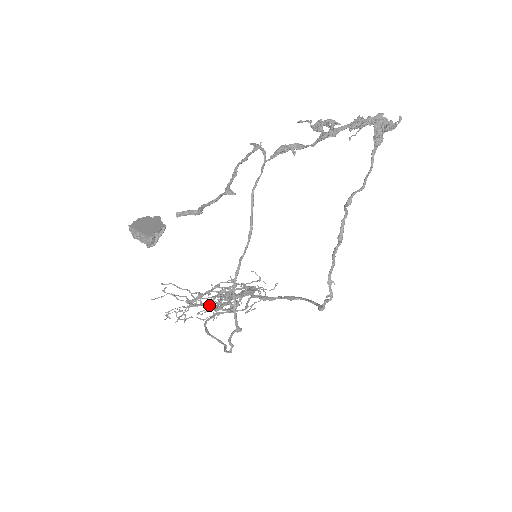
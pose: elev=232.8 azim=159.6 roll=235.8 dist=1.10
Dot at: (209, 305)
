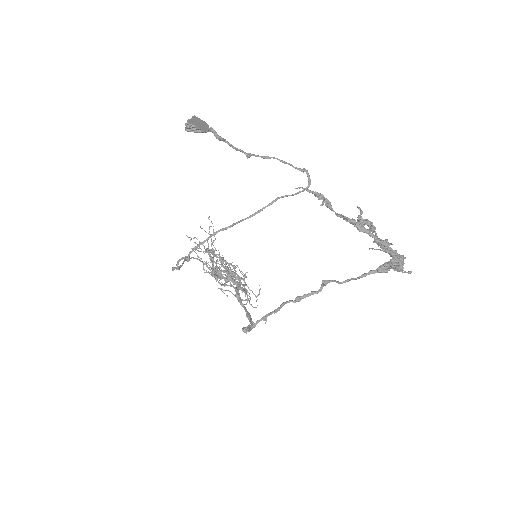
Dot at: occluded
